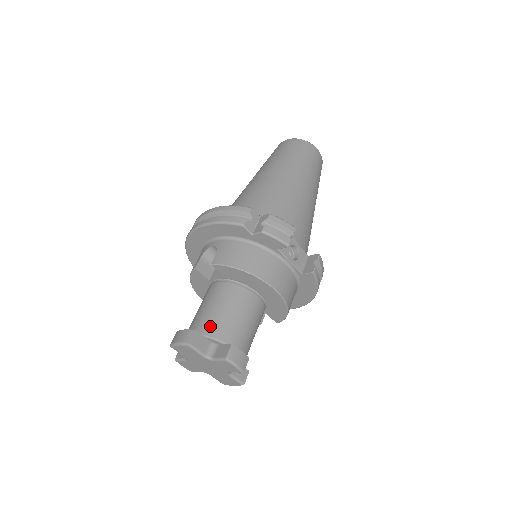
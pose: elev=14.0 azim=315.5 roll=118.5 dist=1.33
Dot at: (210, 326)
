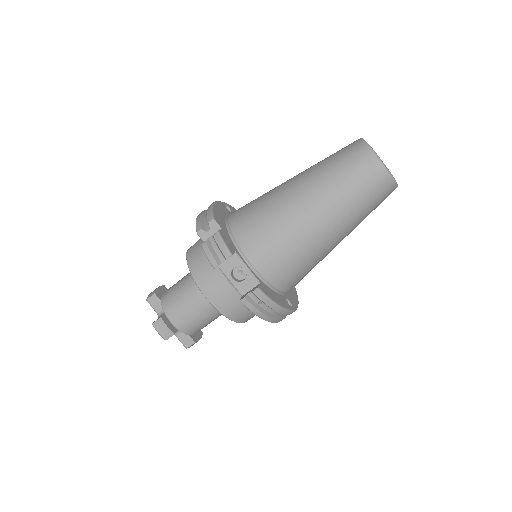
Dot at: (167, 295)
